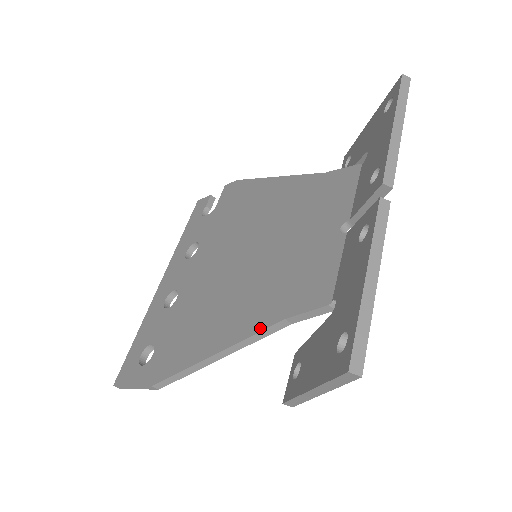
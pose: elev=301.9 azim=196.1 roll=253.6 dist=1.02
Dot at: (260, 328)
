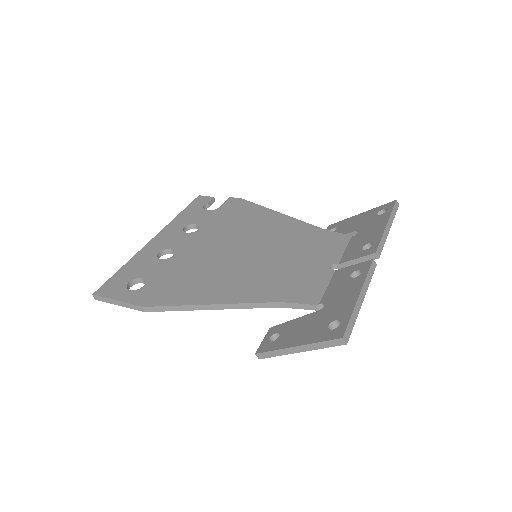
Dot at: (258, 301)
